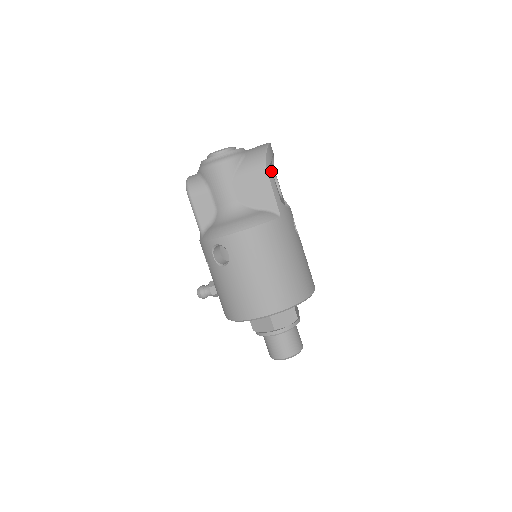
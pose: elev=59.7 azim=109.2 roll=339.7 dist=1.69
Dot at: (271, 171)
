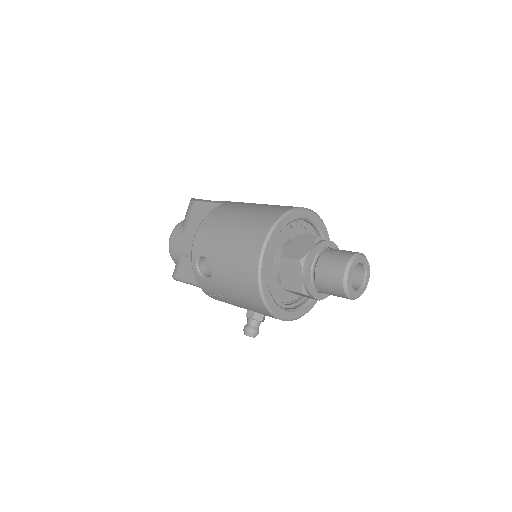
Dot at: occluded
